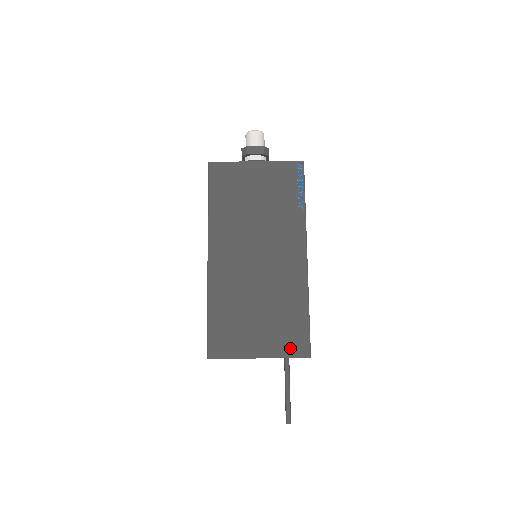
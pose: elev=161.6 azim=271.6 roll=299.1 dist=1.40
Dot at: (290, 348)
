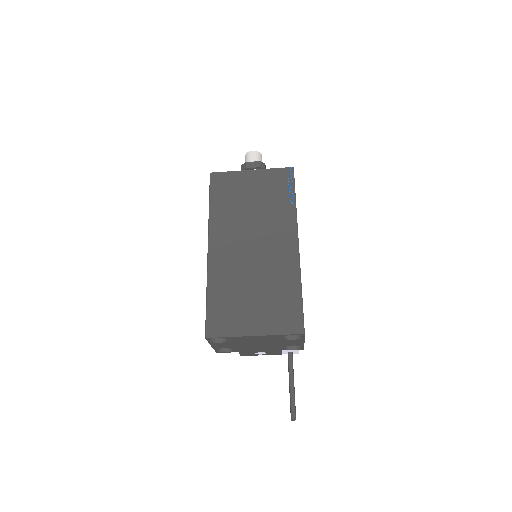
Dot at: (284, 325)
